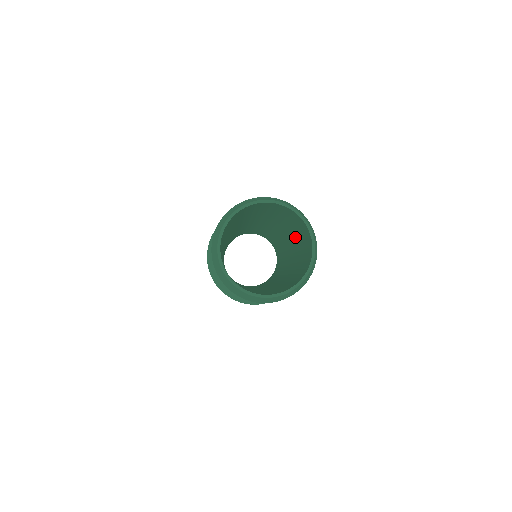
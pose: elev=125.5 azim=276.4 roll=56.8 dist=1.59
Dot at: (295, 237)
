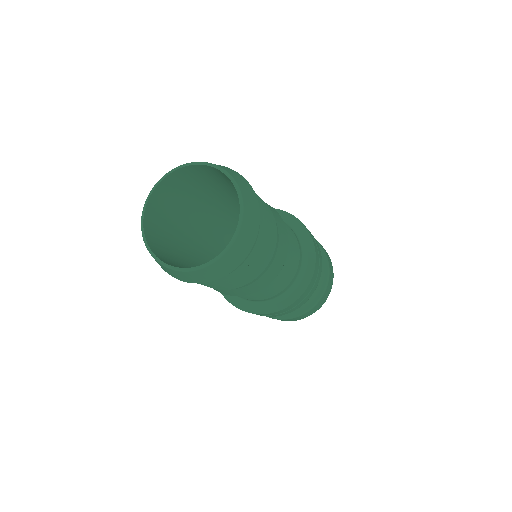
Dot at: occluded
